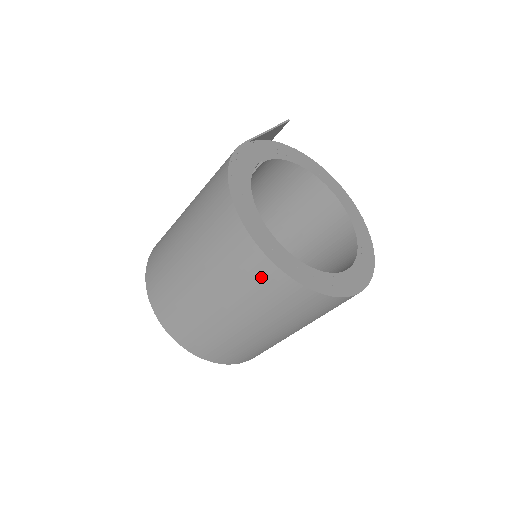
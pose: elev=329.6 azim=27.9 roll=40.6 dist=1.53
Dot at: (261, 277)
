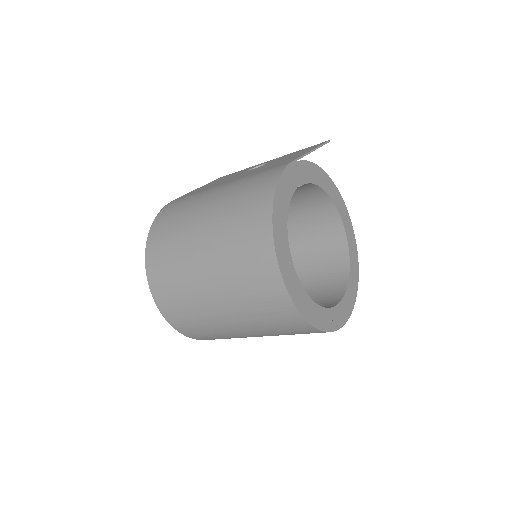
Dot at: (271, 298)
